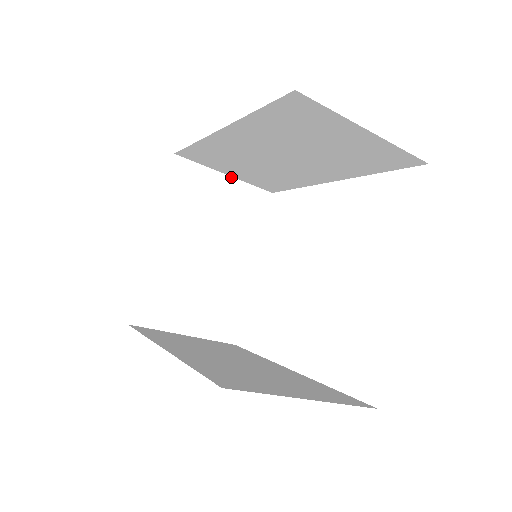
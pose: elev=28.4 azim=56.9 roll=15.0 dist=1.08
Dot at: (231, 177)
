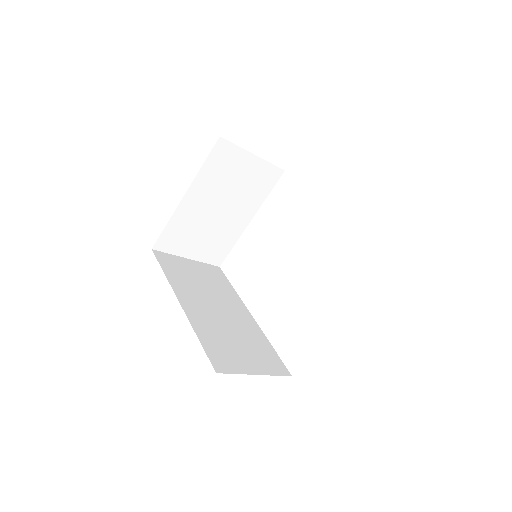
Dot at: (258, 157)
